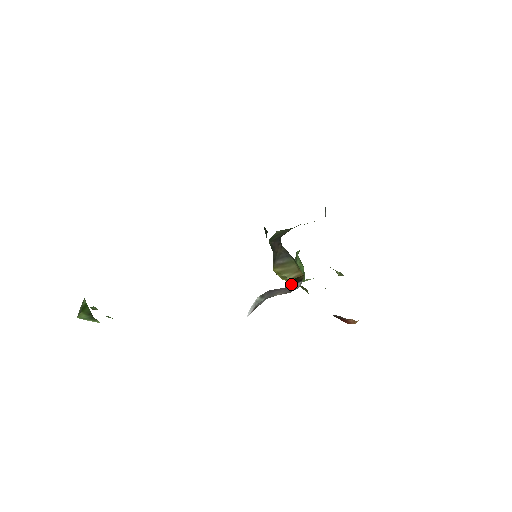
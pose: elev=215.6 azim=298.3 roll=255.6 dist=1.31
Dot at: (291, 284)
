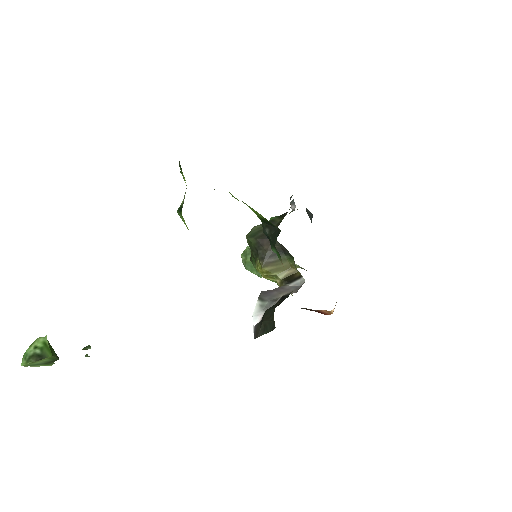
Dot at: (286, 283)
